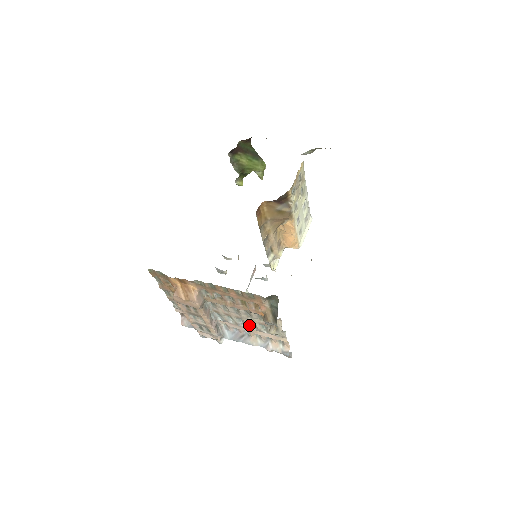
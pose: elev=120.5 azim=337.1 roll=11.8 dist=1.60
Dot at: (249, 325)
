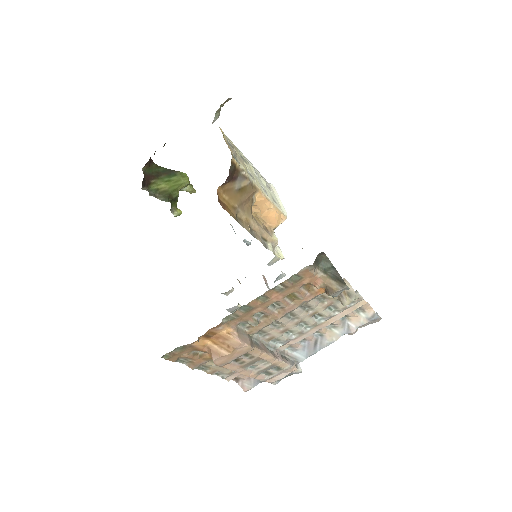
Dot at: (314, 322)
